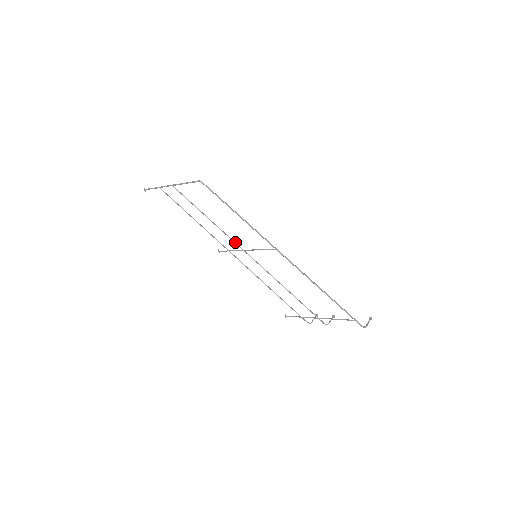
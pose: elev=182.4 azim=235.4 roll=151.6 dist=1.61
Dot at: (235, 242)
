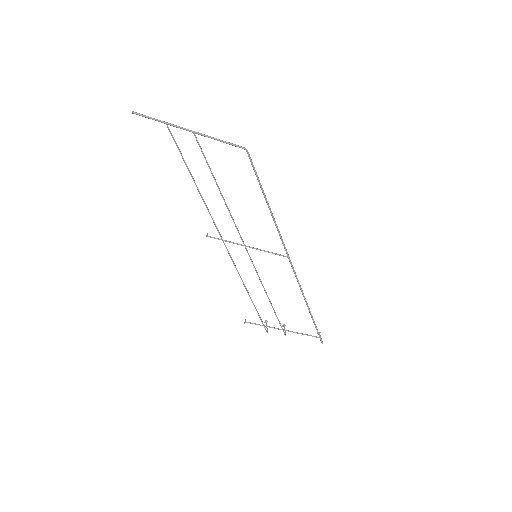
Dot at: occluded
